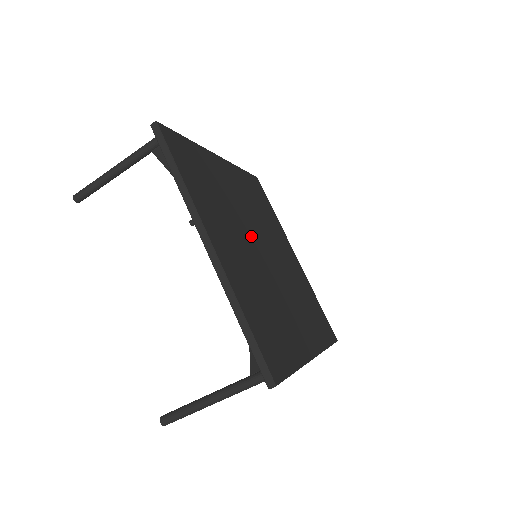
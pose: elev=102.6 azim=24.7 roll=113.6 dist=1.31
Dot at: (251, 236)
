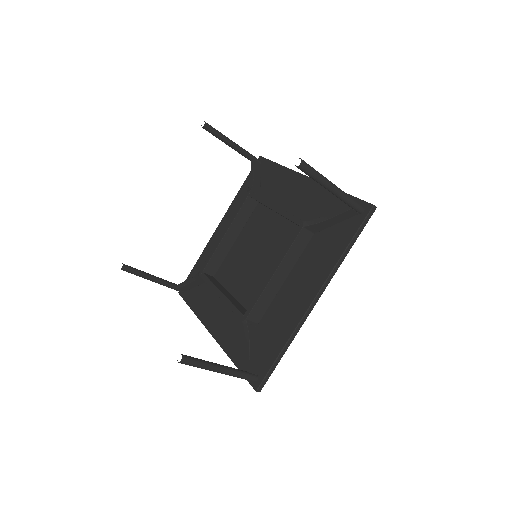
Dot at: occluded
